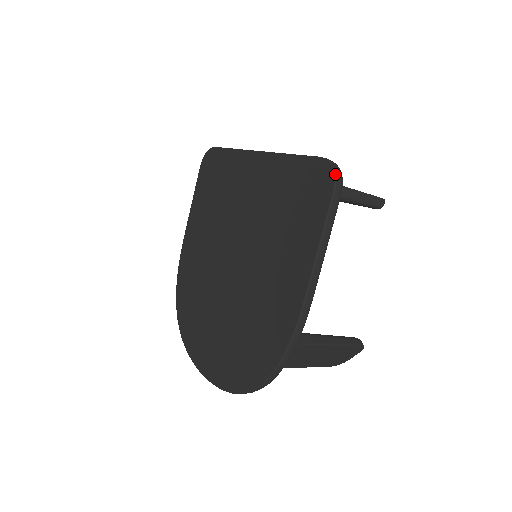
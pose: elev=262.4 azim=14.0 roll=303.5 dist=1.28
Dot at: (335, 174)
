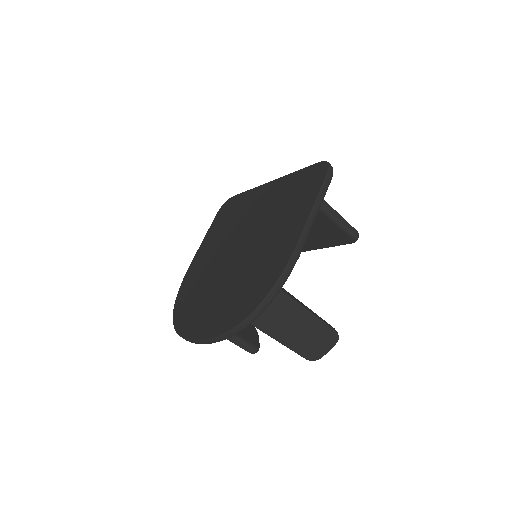
Dot at: (329, 165)
